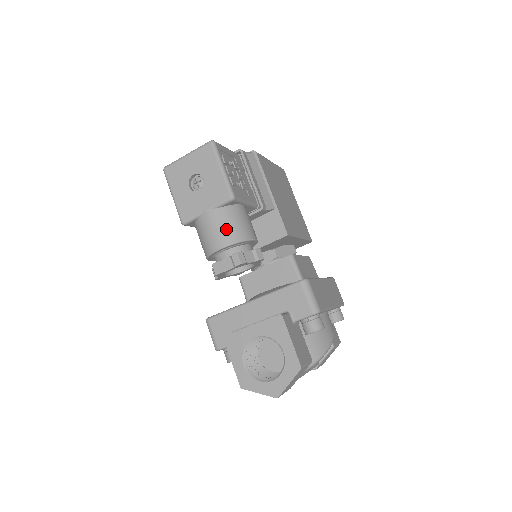
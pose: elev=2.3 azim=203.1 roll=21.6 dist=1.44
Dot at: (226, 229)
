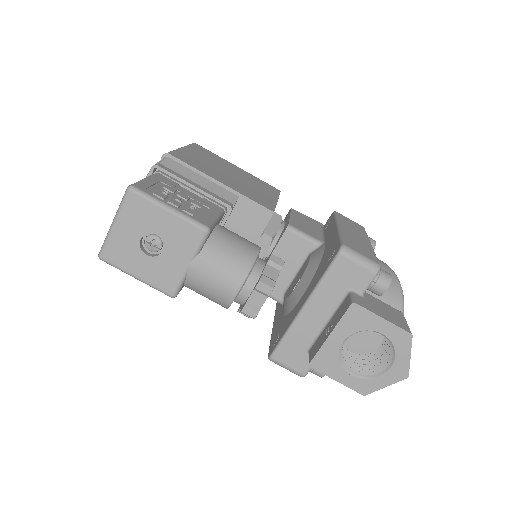
Dot at: (227, 267)
